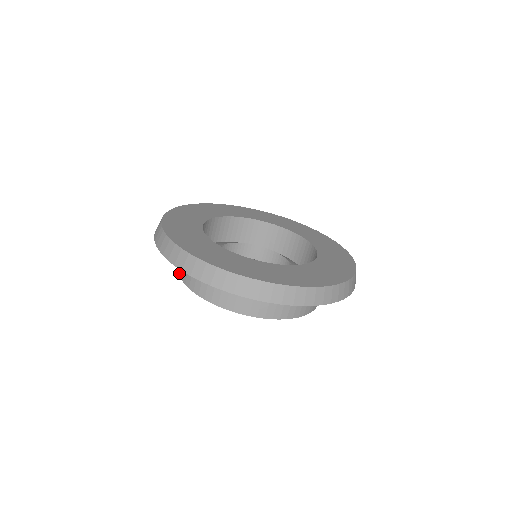
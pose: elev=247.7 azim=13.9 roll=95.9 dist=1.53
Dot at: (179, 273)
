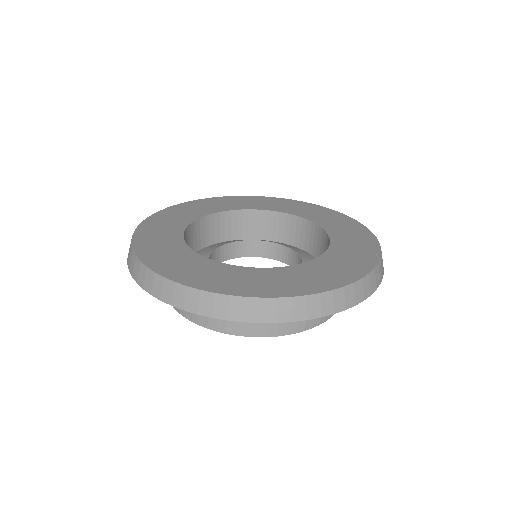
Dot at: occluded
